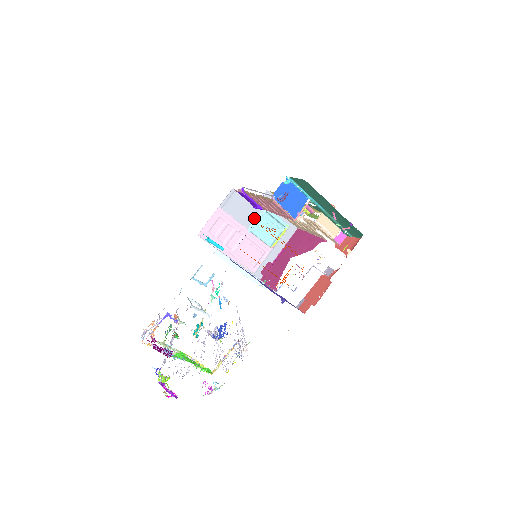
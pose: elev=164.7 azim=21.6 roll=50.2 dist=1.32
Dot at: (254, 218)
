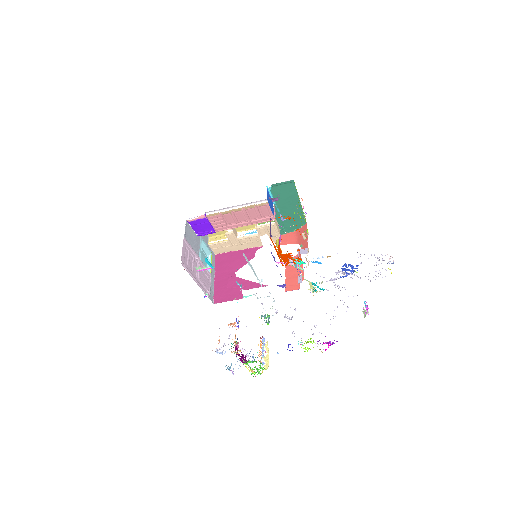
Dot at: (199, 247)
